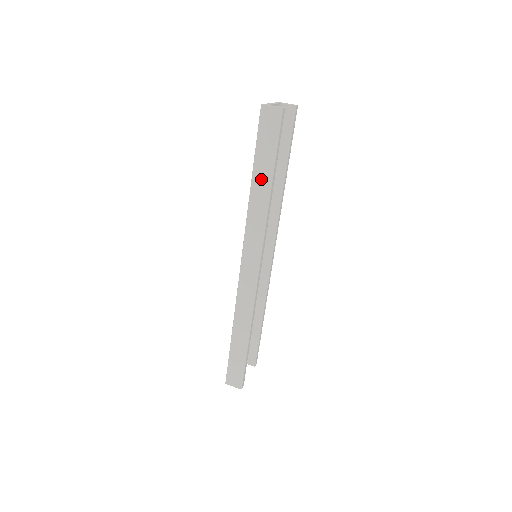
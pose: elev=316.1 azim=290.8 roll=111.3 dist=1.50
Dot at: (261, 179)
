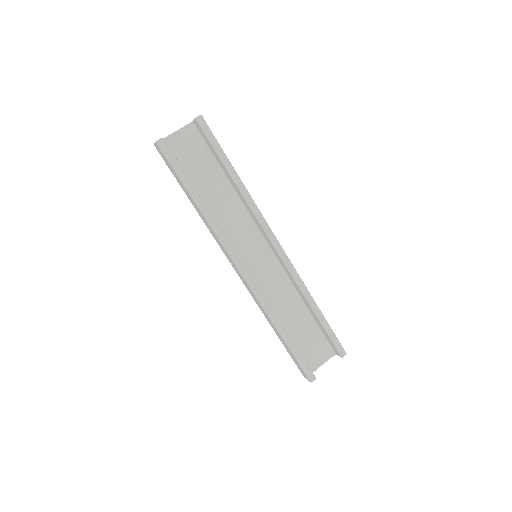
Dot at: (191, 199)
